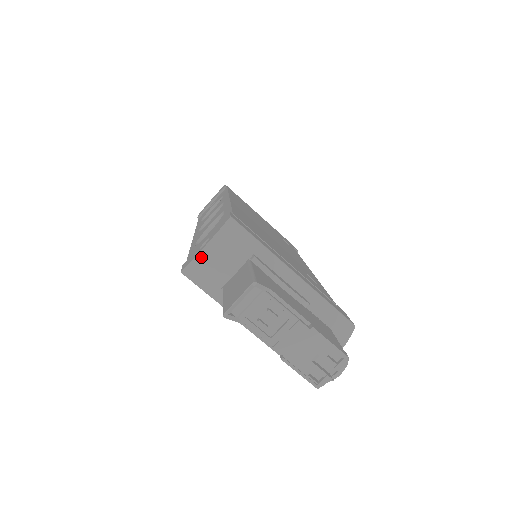
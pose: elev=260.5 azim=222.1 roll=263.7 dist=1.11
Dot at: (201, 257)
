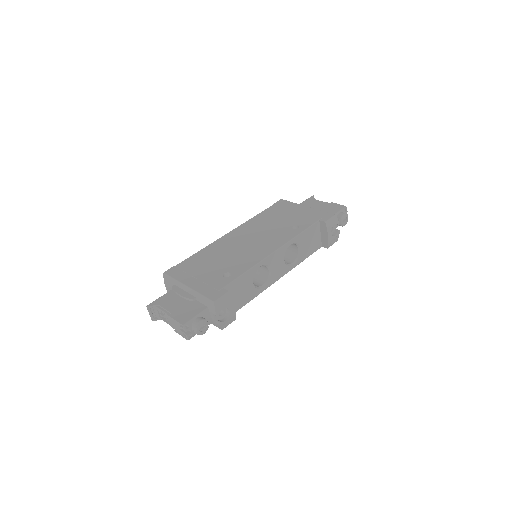
Dot at: occluded
